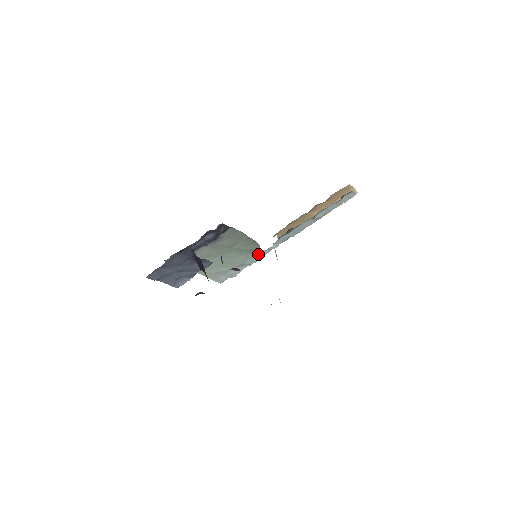
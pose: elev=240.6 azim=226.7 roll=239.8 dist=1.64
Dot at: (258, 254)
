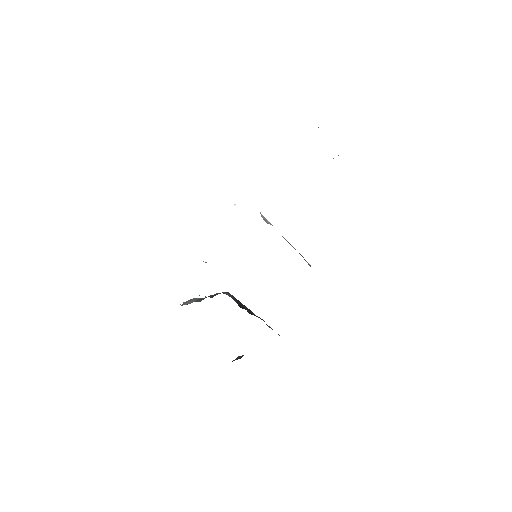
Dot at: occluded
